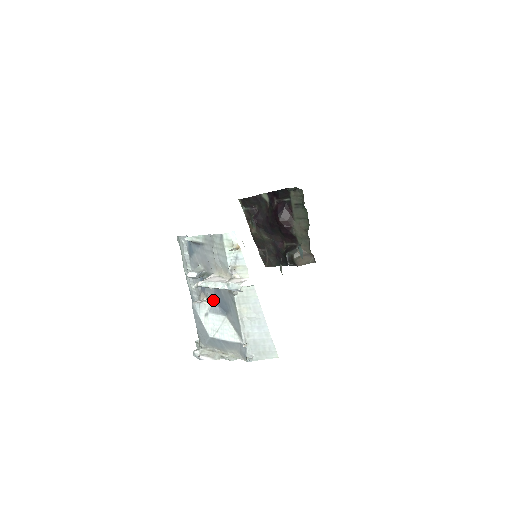
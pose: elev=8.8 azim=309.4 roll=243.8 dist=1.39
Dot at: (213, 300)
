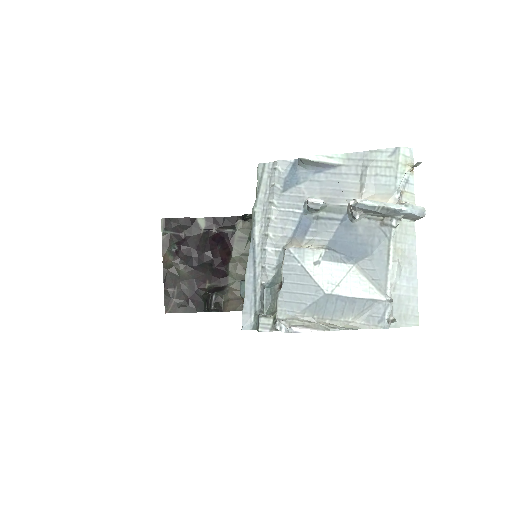
Dot at: (326, 245)
